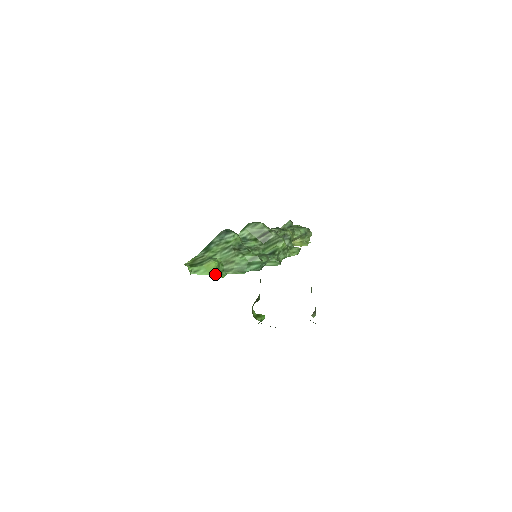
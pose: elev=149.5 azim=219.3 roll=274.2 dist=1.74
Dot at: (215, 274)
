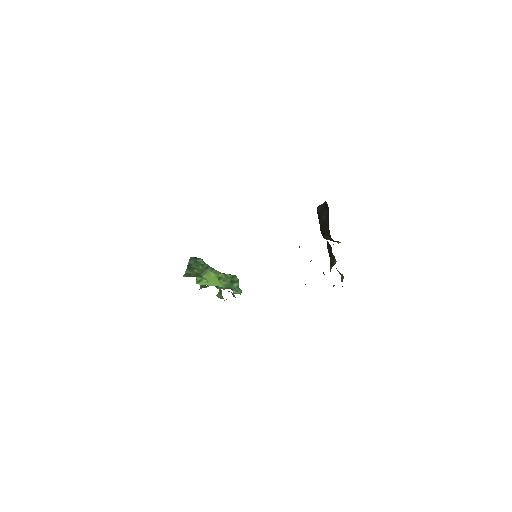
Dot at: (218, 283)
